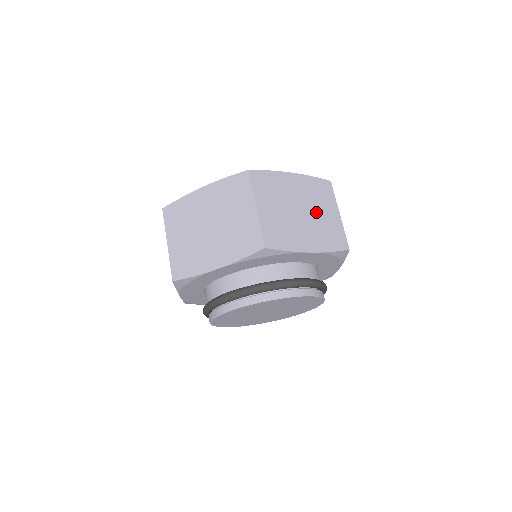
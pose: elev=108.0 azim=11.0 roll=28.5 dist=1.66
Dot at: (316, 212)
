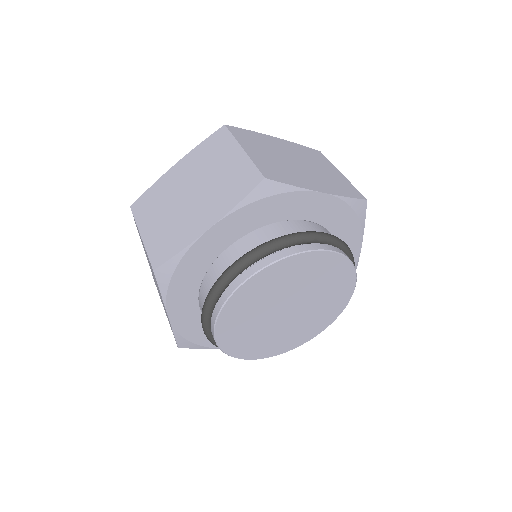
Dot at: occluded
